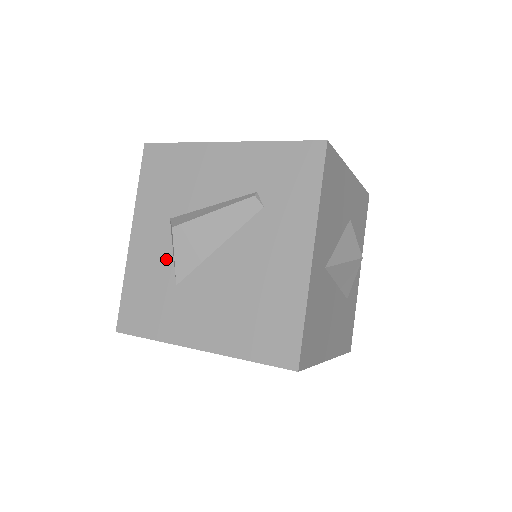
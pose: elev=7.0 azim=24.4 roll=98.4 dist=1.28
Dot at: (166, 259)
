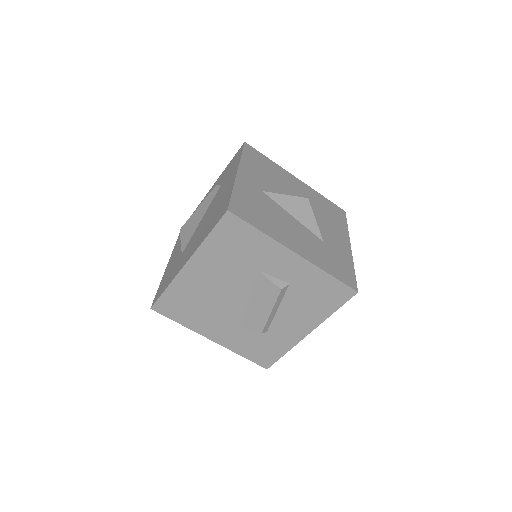
Dot at: occluded
